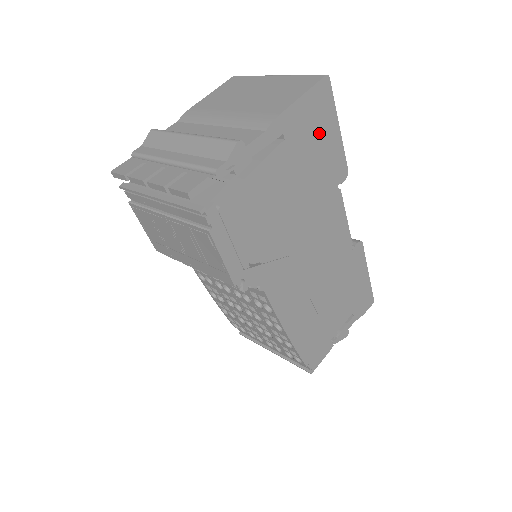
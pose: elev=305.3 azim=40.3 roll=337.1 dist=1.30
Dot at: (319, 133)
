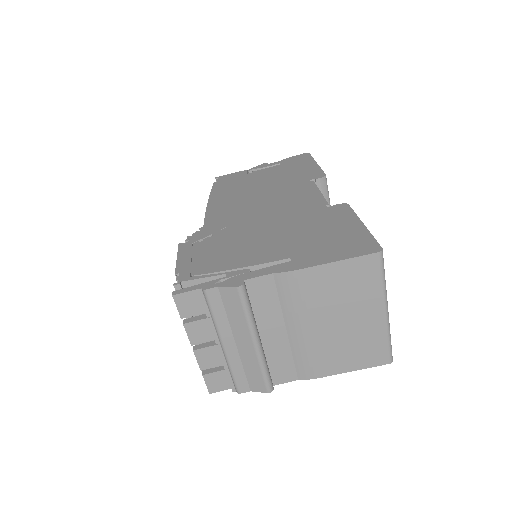
Dot at: occluded
